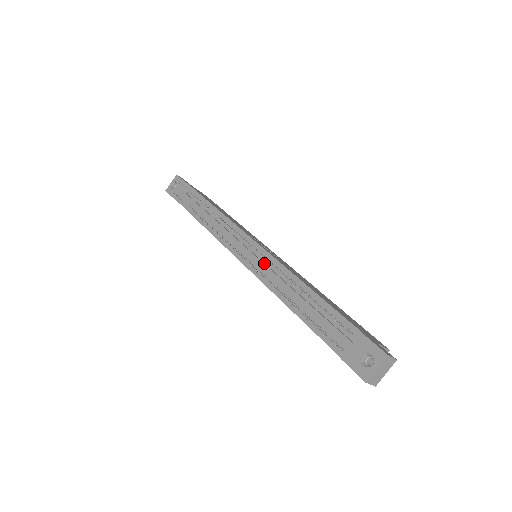
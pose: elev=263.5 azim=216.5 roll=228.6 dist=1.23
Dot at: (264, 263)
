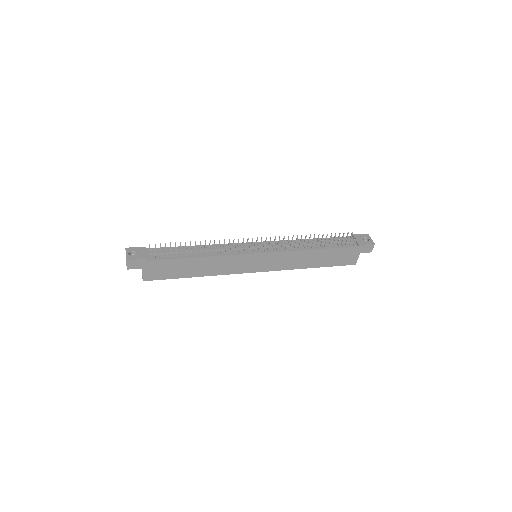
Dot at: (279, 244)
